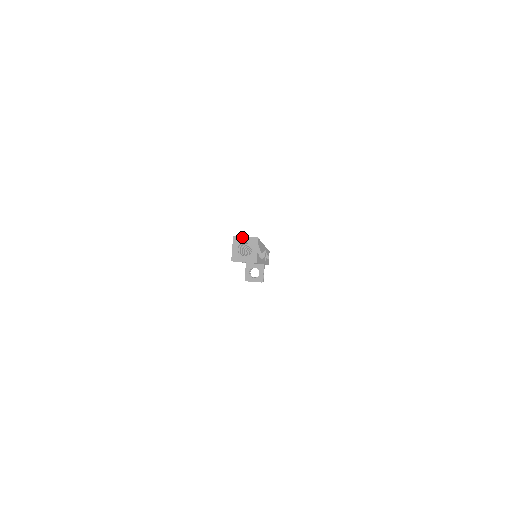
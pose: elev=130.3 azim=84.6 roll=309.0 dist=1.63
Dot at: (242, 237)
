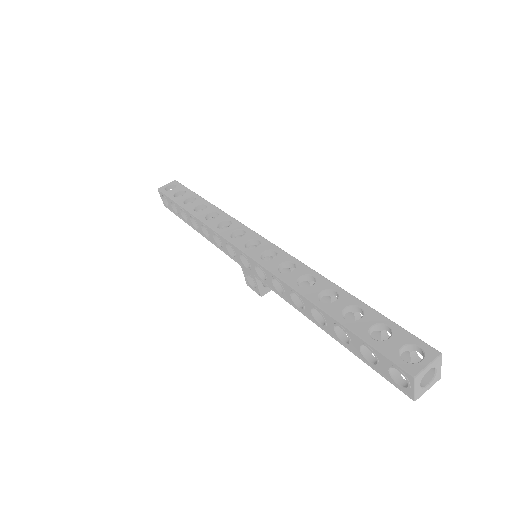
Dot at: (425, 370)
